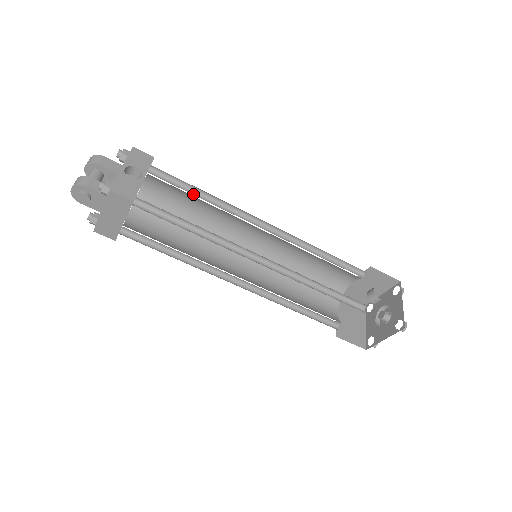
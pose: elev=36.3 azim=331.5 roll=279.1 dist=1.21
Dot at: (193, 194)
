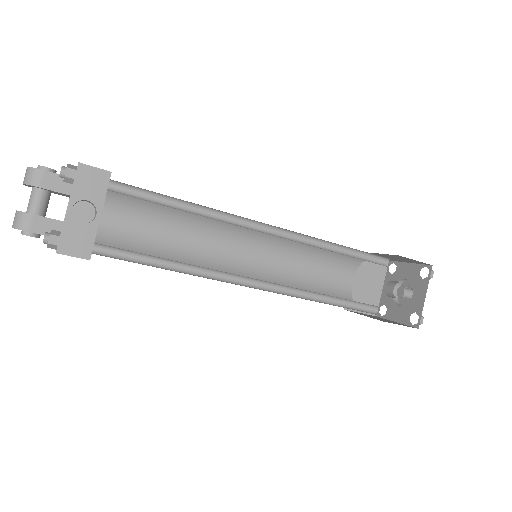
Dot at: (172, 204)
